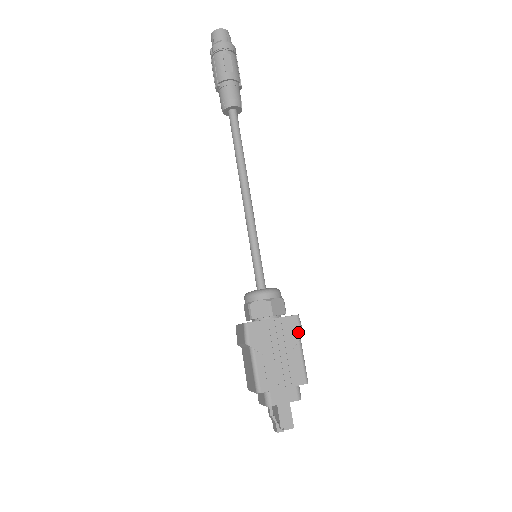
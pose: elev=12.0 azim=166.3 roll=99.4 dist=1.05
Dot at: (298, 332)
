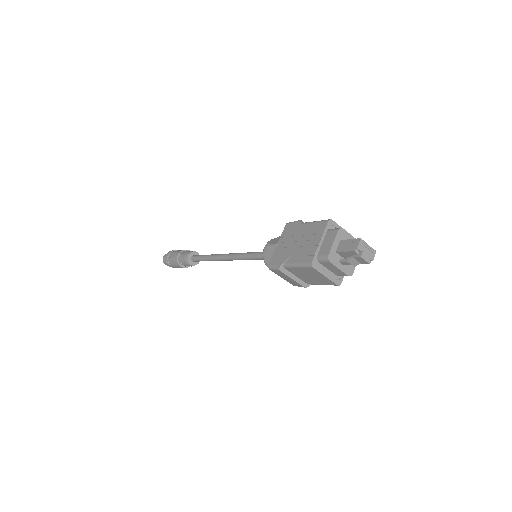
Dot at: (295, 224)
